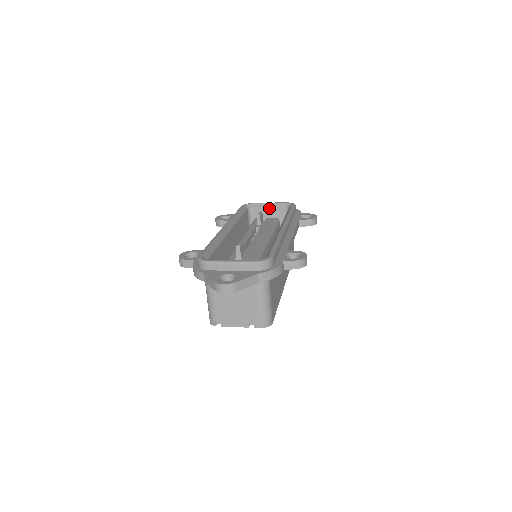
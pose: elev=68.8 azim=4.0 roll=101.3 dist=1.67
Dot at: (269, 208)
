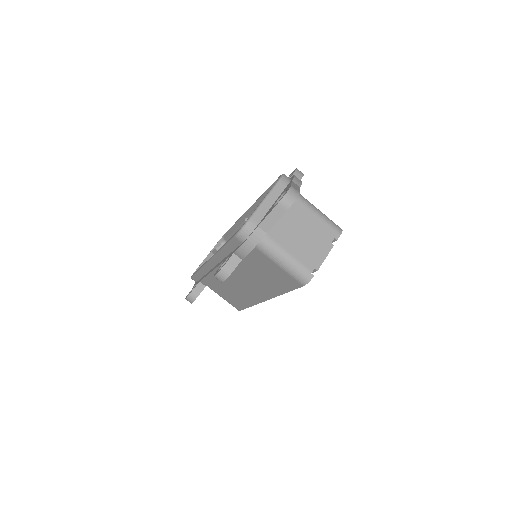
Dot at: occluded
